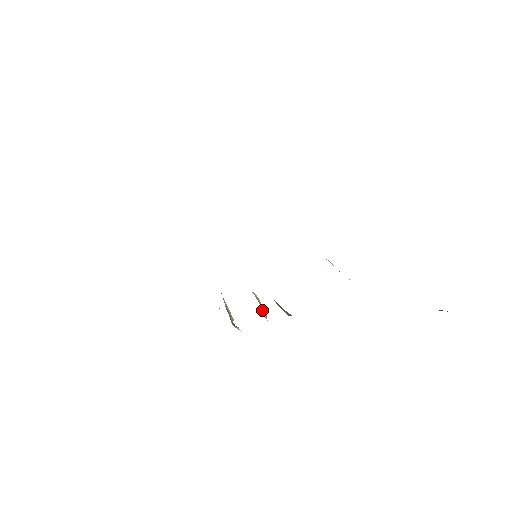
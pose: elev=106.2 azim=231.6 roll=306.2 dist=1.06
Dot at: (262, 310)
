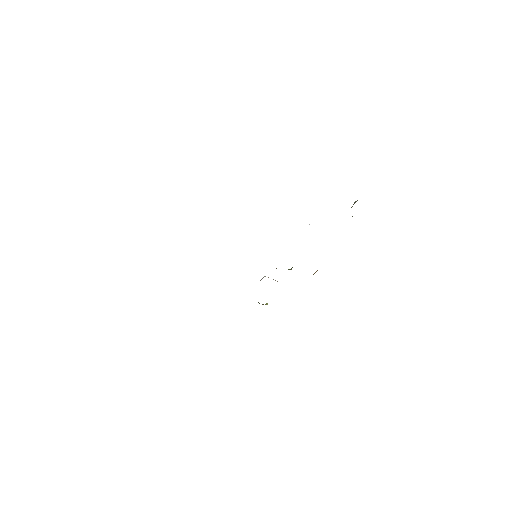
Dot at: occluded
